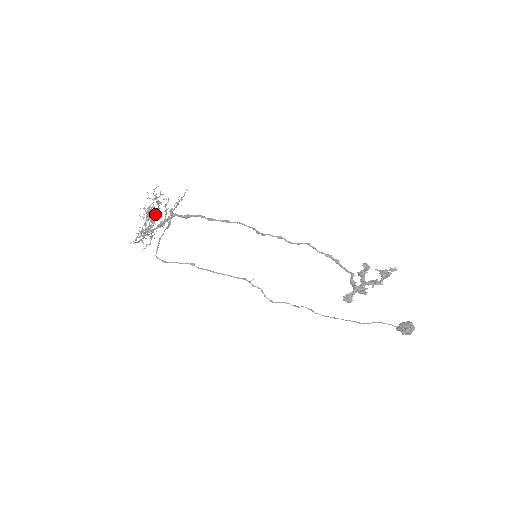
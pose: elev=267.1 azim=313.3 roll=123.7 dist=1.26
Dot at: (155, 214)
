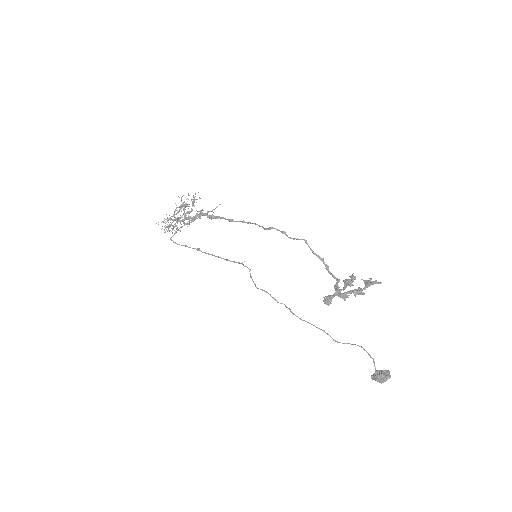
Dot at: (187, 205)
